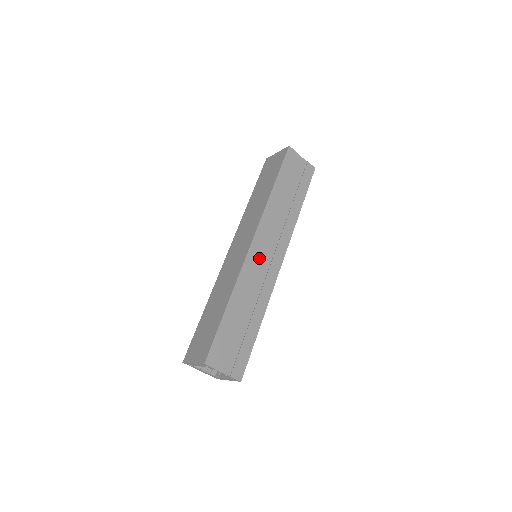
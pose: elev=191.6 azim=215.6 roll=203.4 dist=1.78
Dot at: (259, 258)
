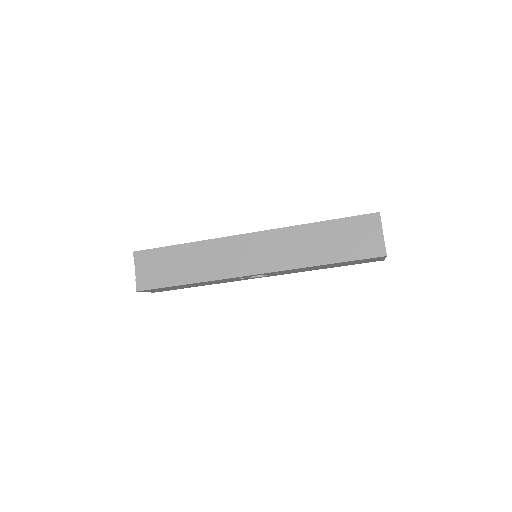
Dot at: (242, 249)
